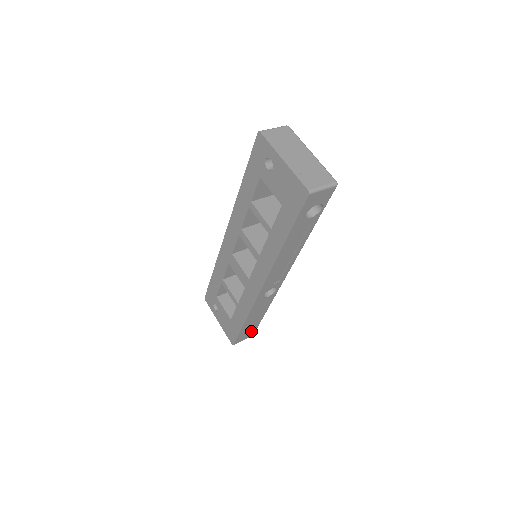
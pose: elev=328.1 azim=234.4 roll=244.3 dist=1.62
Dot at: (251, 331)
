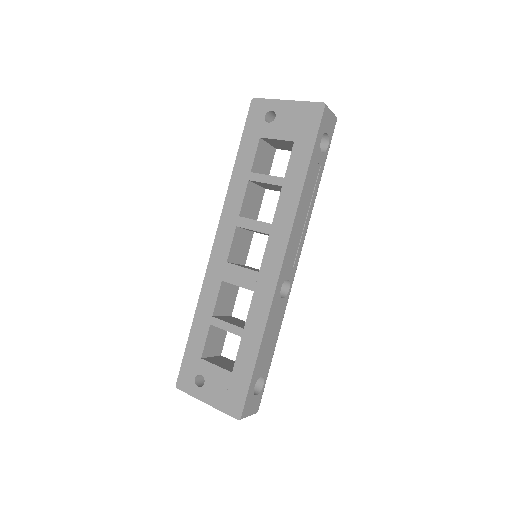
Dot at: (258, 393)
